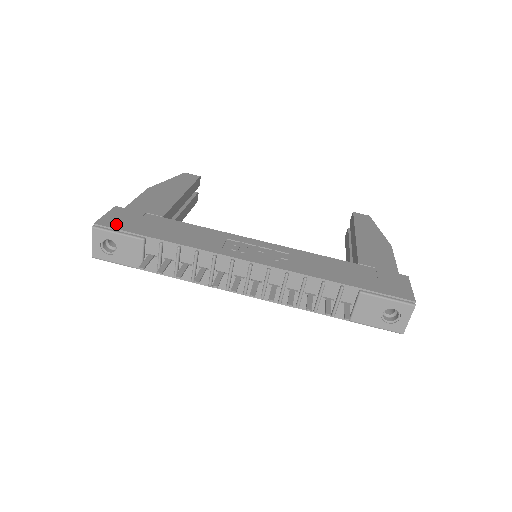
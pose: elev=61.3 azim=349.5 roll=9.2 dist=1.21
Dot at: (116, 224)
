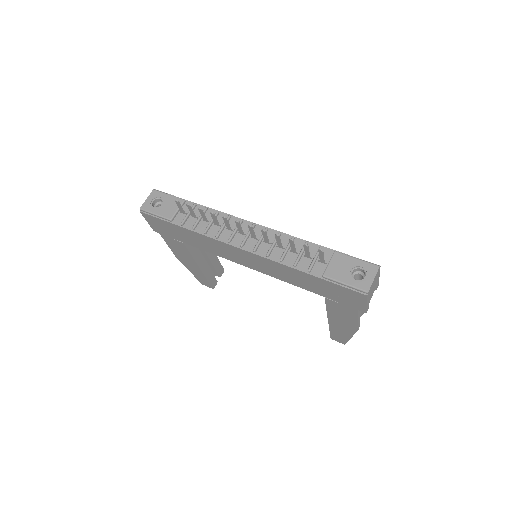
Dot at: occluded
